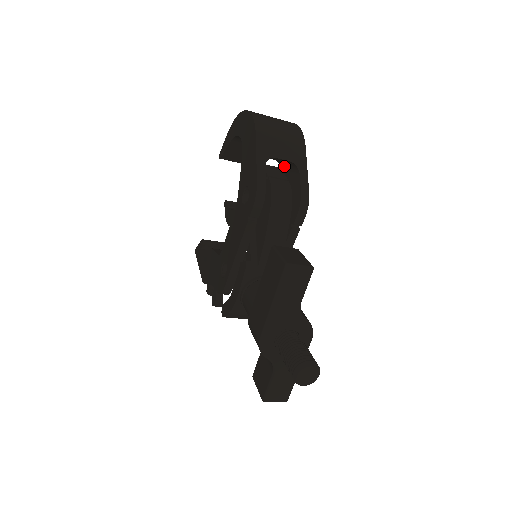
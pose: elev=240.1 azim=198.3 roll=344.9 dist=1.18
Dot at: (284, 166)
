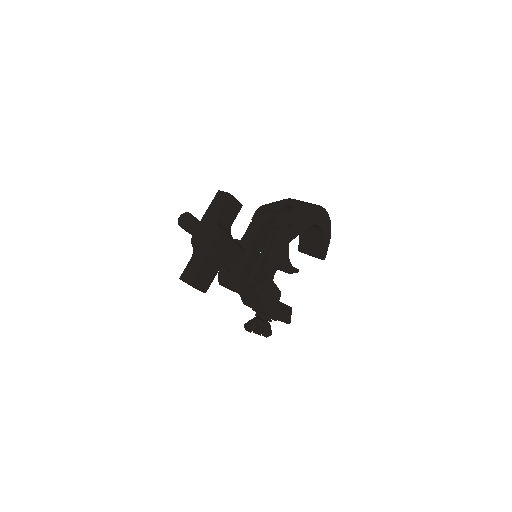
Dot at: occluded
